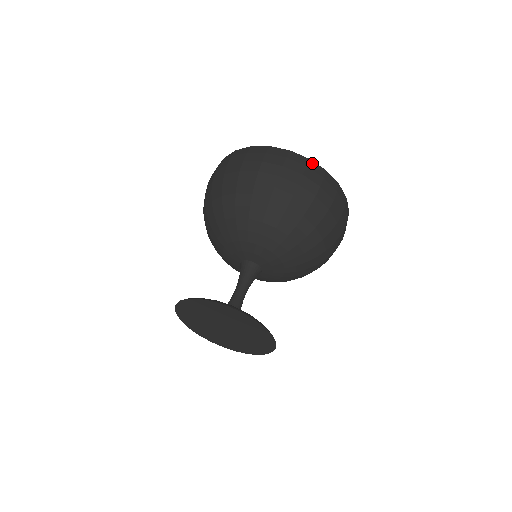
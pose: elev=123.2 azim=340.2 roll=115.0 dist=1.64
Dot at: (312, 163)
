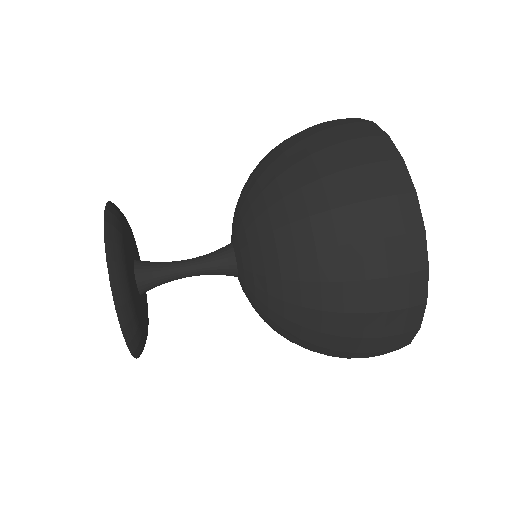
Dot at: (387, 140)
